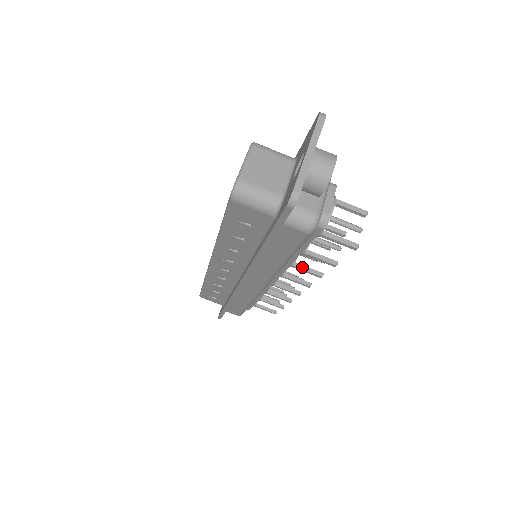
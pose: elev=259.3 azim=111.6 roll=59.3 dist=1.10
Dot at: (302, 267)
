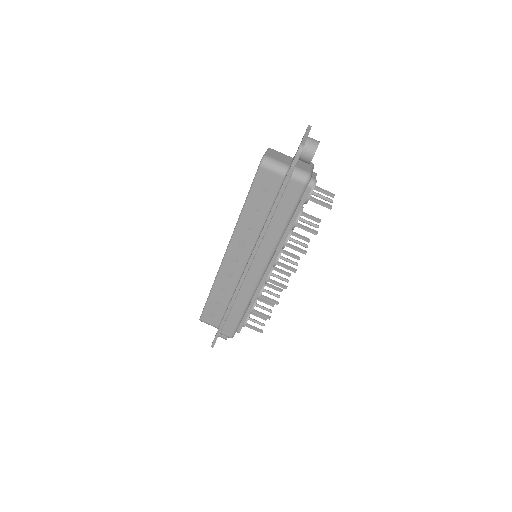
Dot at: (293, 246)
